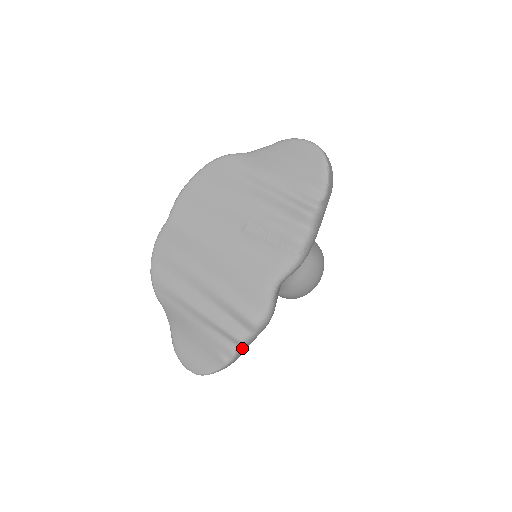
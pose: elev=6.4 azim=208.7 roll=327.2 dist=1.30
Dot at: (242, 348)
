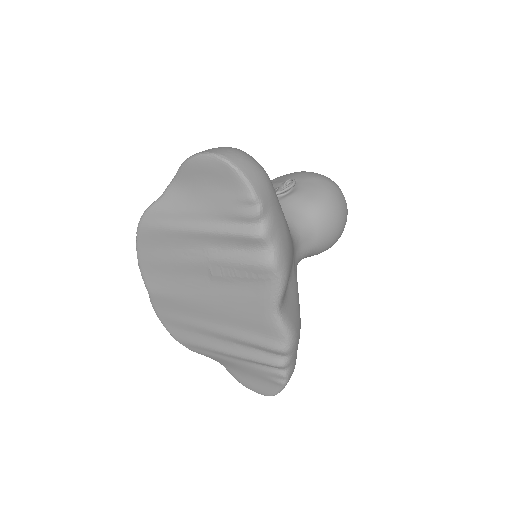
Dot at: (288, 367)
